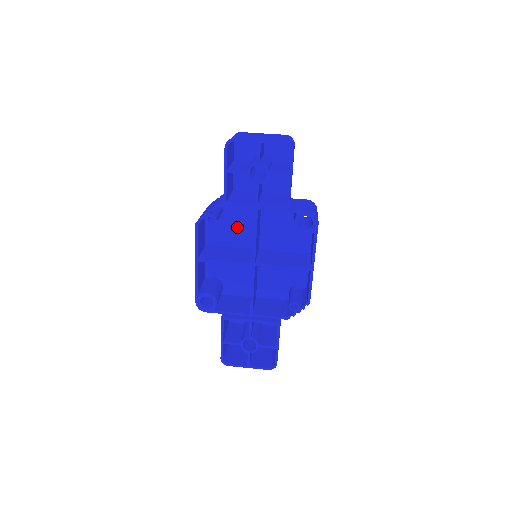
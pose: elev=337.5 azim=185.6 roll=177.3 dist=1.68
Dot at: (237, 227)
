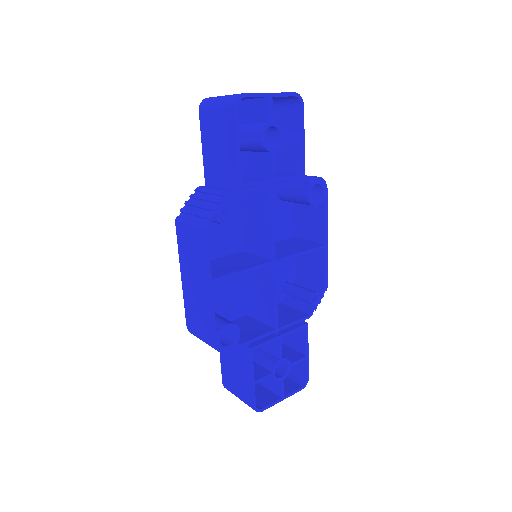
Dot at: (220, 228)
